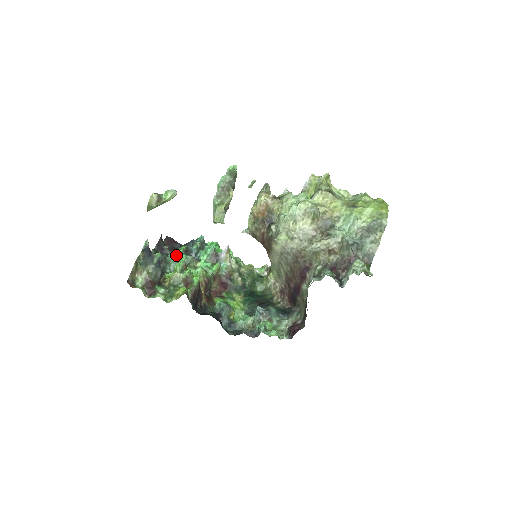
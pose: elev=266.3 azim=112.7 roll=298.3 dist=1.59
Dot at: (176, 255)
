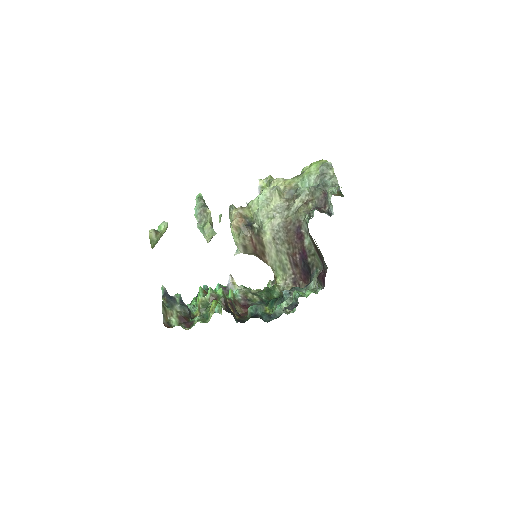
Dot at: occluded
